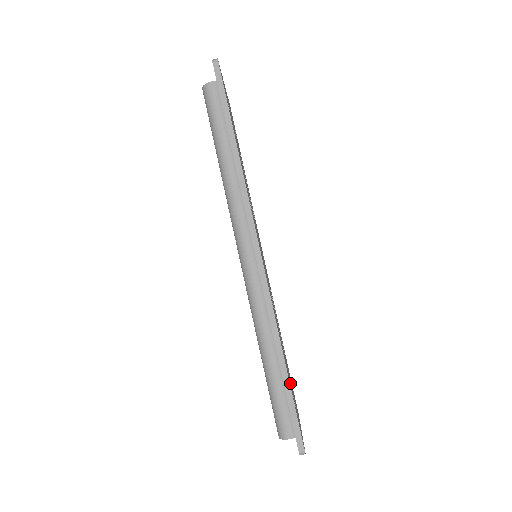
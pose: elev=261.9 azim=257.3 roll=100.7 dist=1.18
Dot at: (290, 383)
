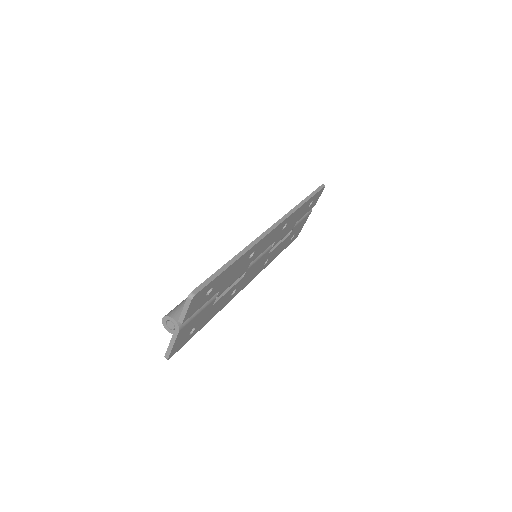
Dot at: (216, 288)
